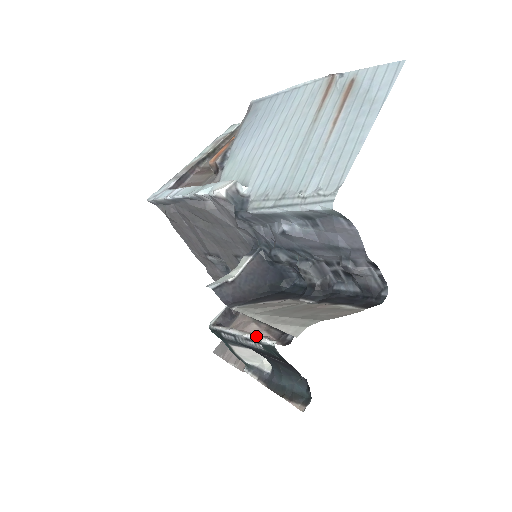
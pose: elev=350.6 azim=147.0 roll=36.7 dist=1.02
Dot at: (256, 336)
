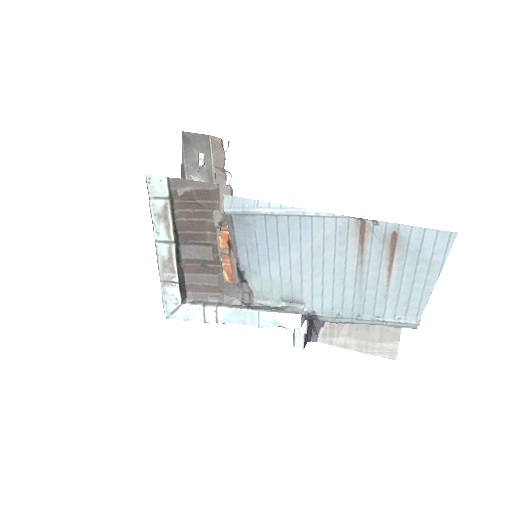
Dot at: occluded
